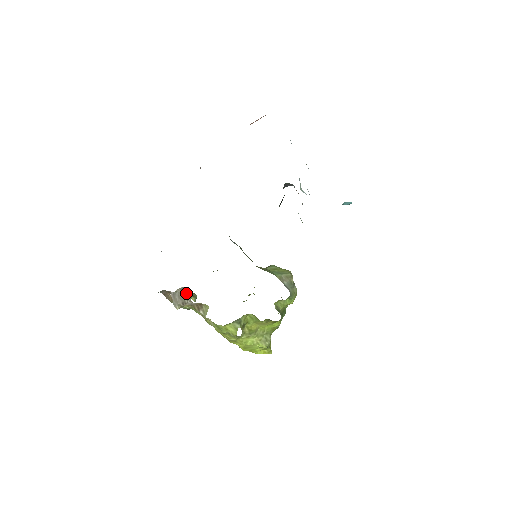
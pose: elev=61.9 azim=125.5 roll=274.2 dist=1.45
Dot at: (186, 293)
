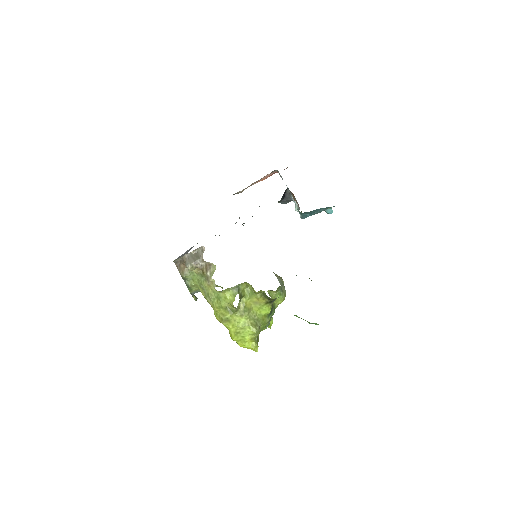
Dot at: (200, 254)
